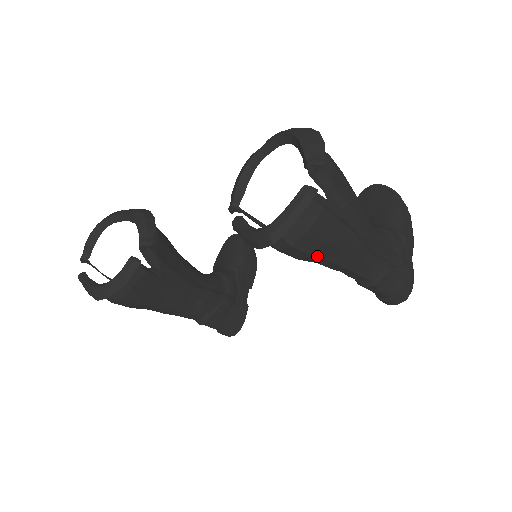
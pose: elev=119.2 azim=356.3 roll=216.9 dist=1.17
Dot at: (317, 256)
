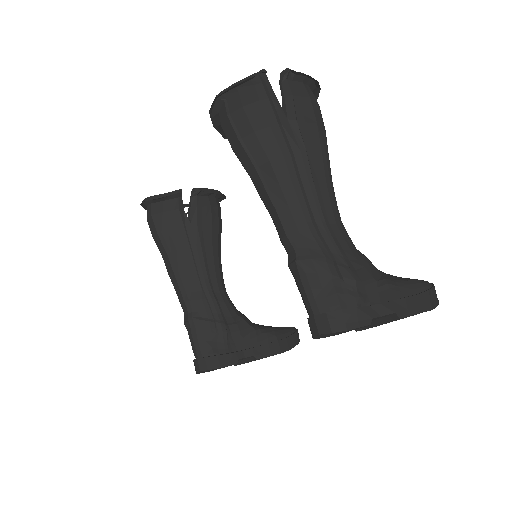
Dot at: (245, 147)
